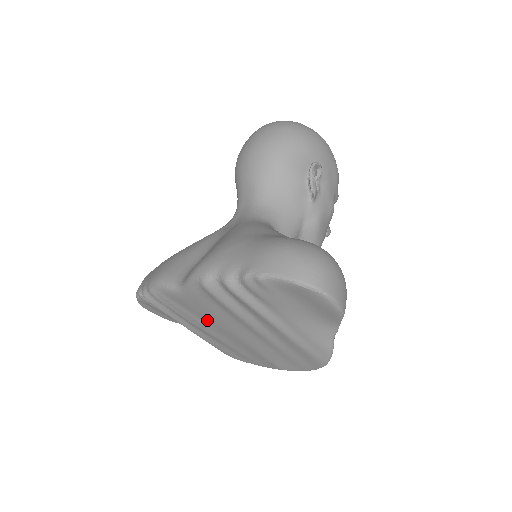
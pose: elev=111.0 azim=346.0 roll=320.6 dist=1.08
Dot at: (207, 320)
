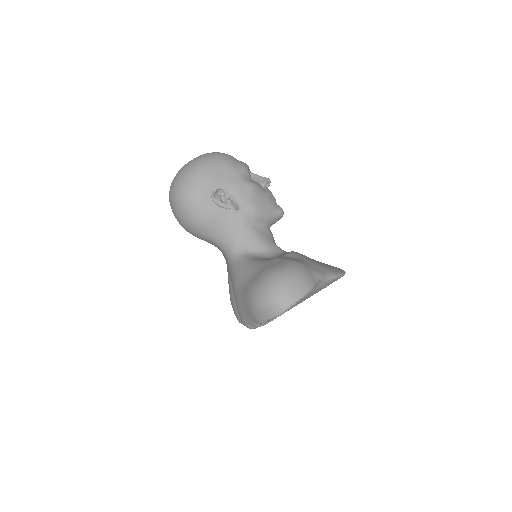
Dot at: occluded
